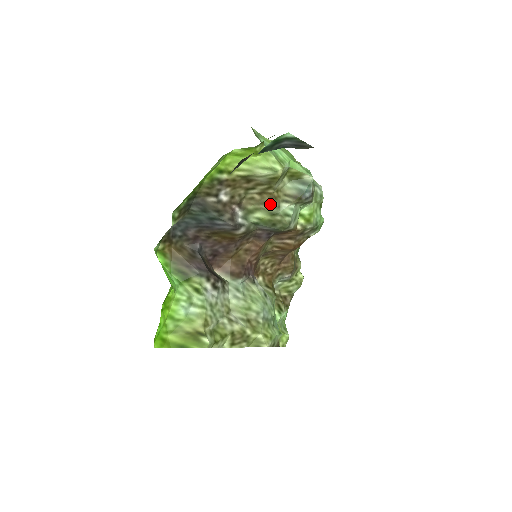
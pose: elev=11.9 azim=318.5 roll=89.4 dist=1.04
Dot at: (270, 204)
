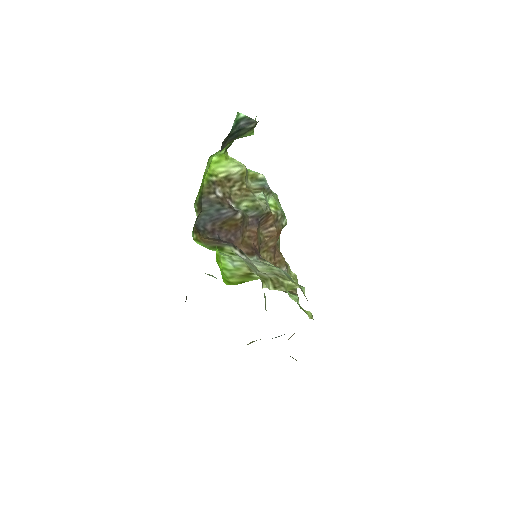
Dot at: (248, 195)
